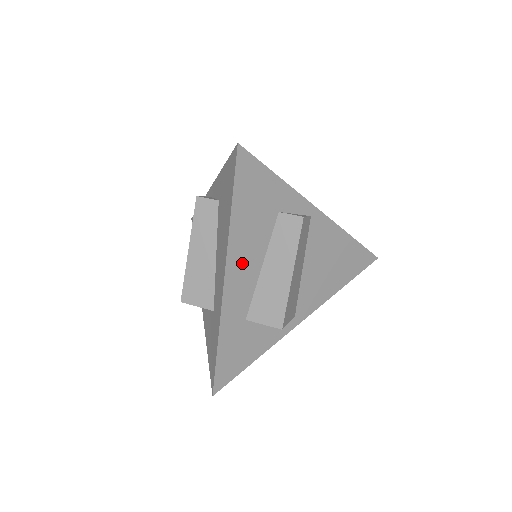
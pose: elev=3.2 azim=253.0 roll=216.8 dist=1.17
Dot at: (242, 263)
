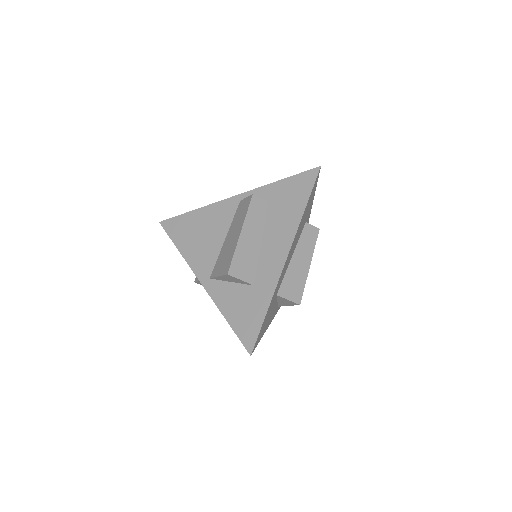
Dot at: (292, 248)
